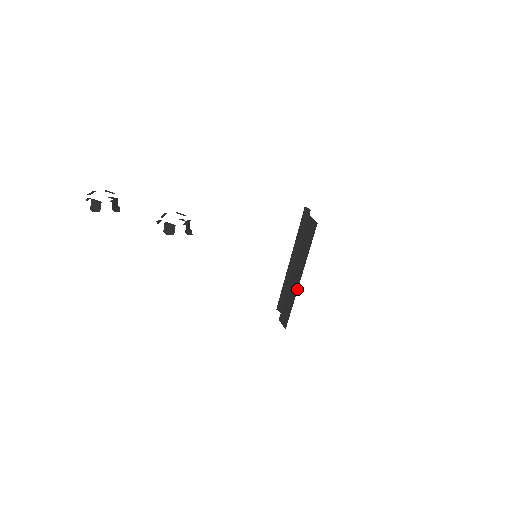
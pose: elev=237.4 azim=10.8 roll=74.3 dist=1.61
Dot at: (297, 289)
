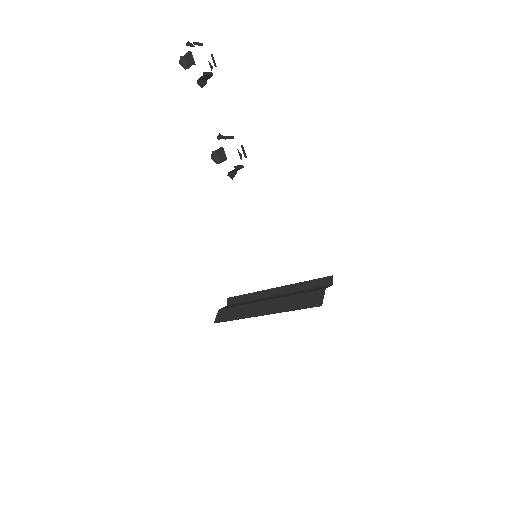
Dot at: (253, 316)
